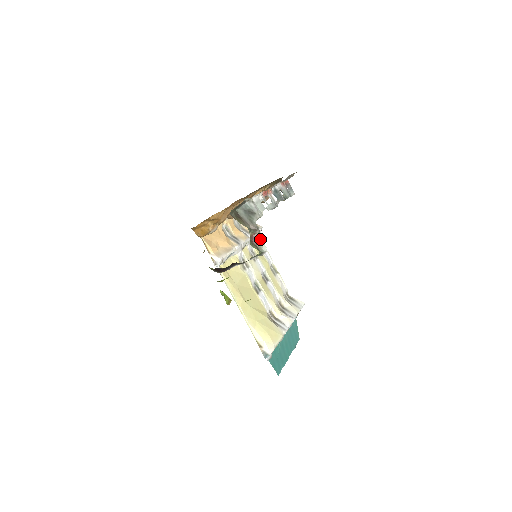
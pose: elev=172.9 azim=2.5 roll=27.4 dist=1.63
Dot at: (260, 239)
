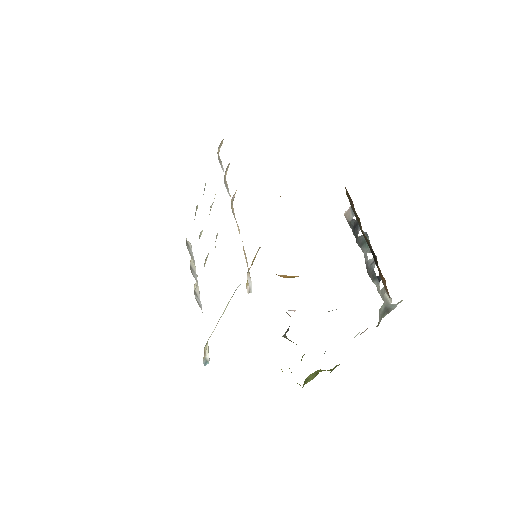
Dot at: occluded
